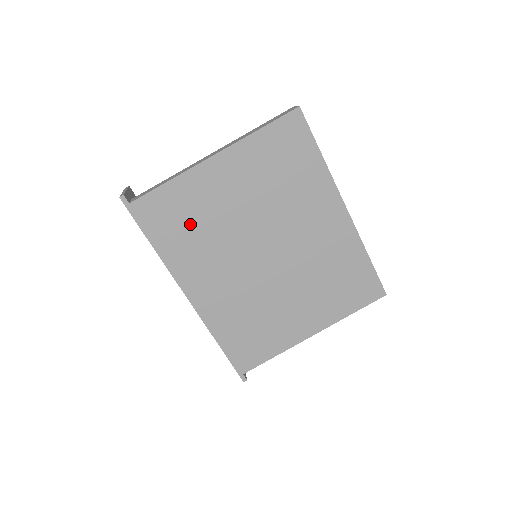
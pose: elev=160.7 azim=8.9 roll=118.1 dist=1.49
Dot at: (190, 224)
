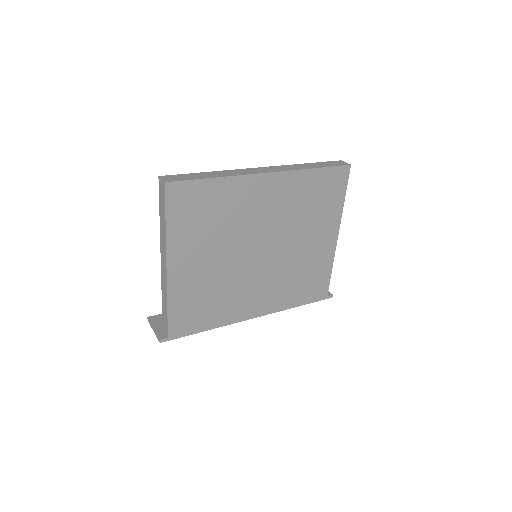
Dot at: (206, 301)
